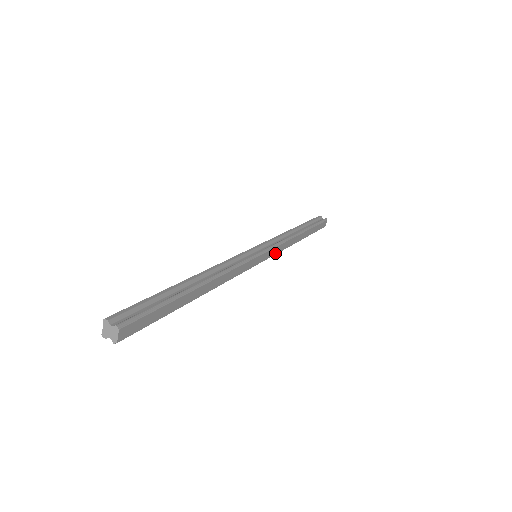
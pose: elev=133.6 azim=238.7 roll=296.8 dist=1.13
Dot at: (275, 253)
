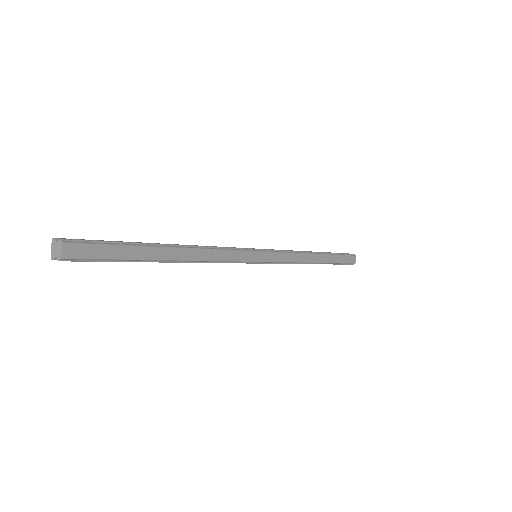
Dot at: (282, 260)
